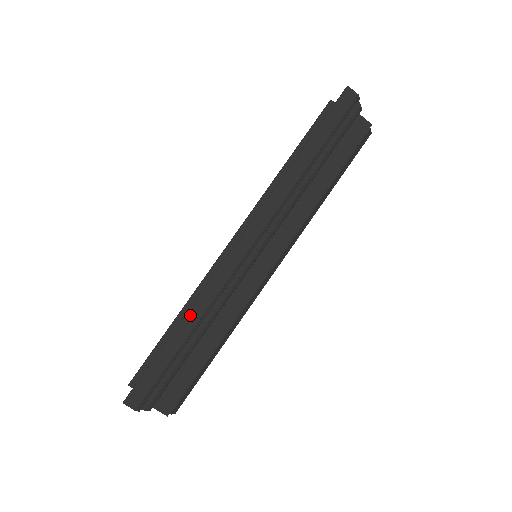
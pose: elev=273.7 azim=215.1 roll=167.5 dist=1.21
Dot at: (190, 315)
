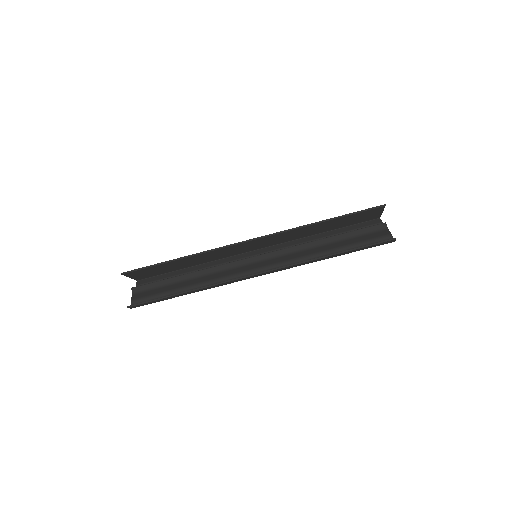
Dot at: (199, 290)
